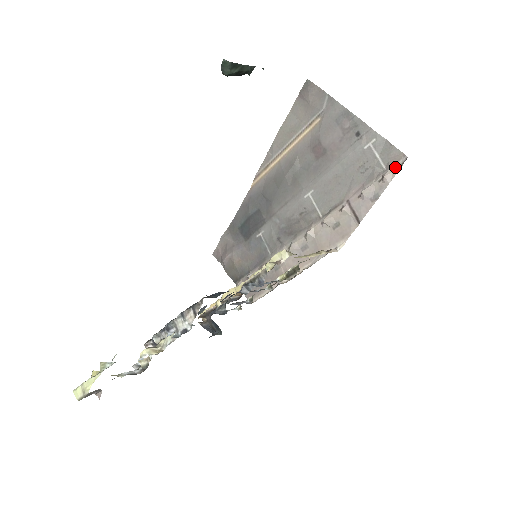
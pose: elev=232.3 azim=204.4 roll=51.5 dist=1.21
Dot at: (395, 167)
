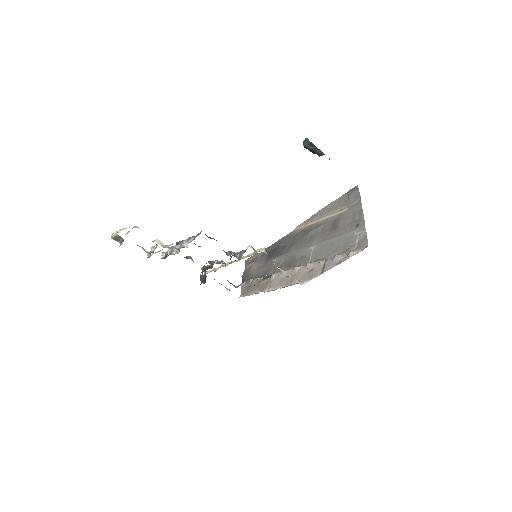
Dot at: (359, 250)
